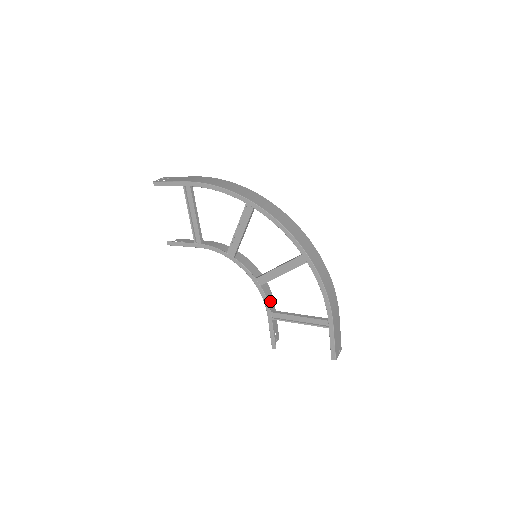
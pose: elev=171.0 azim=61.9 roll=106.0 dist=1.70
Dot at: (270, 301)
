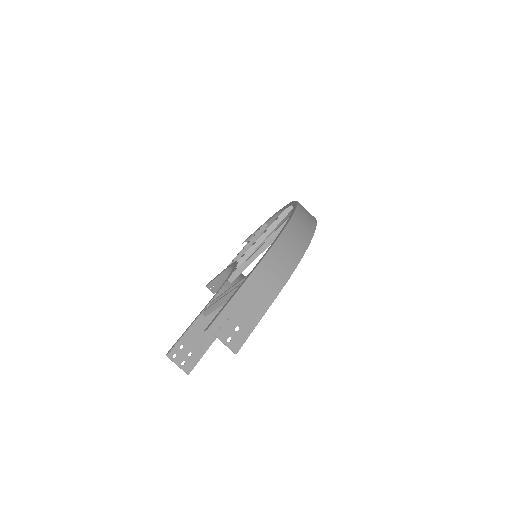
Dot at: occluded
